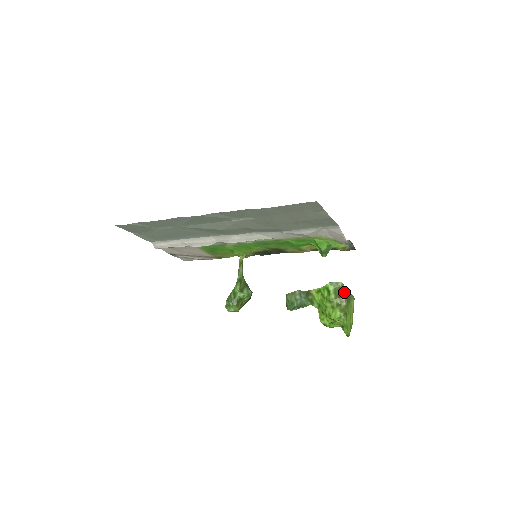
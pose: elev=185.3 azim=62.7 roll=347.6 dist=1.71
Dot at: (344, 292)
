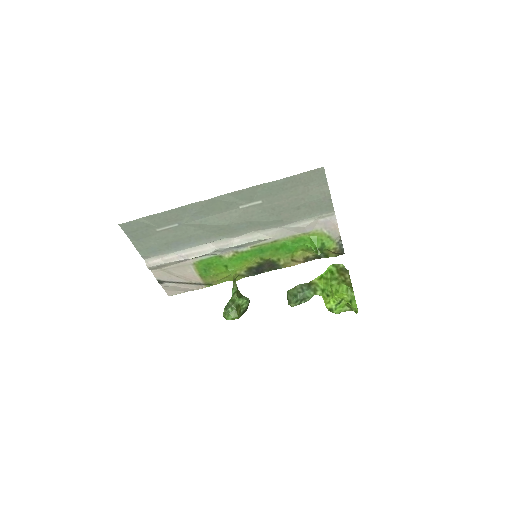
Dot at: (346, 271)
